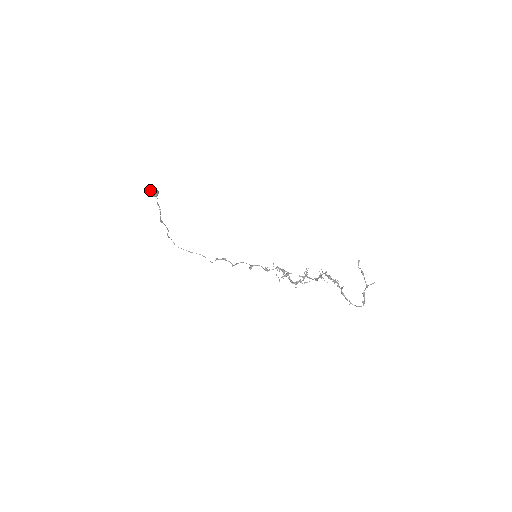
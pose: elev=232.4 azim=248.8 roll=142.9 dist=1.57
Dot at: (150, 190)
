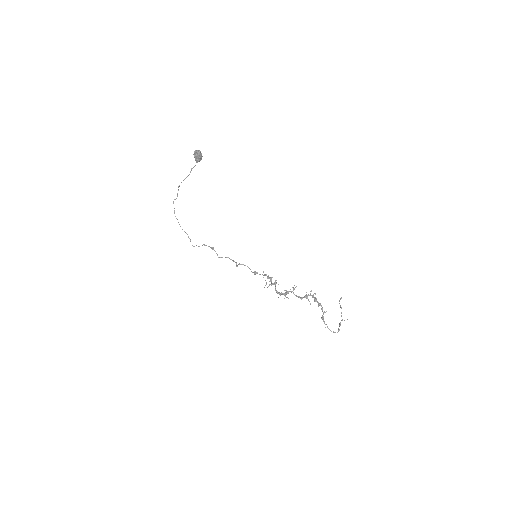
Dot at: (199, 153)
